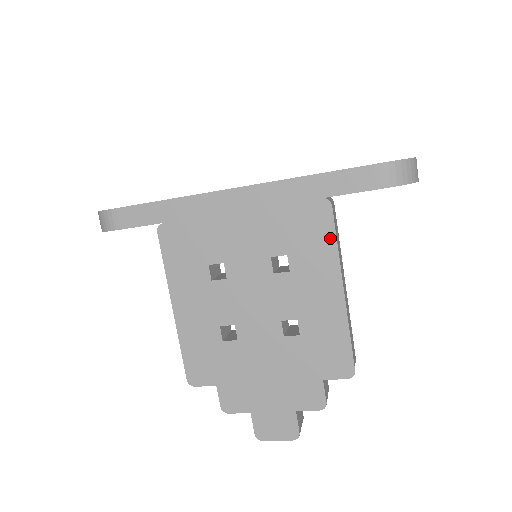
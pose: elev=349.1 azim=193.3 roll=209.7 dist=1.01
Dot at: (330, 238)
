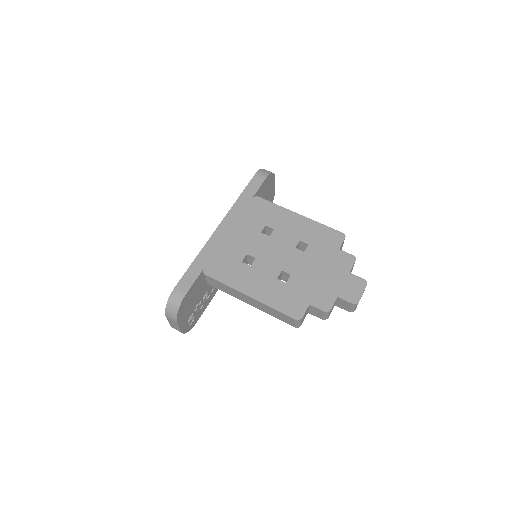
Dot at: (272, 205)
